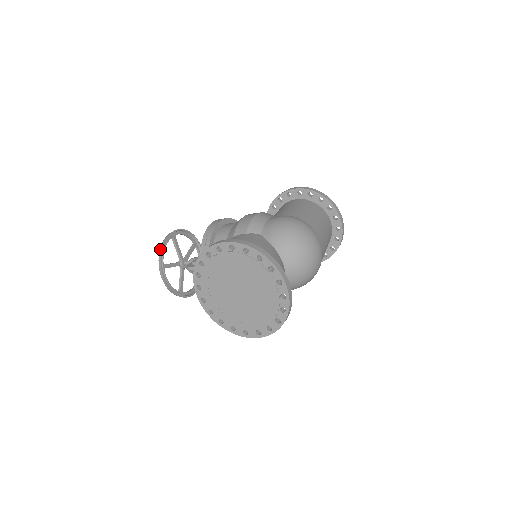
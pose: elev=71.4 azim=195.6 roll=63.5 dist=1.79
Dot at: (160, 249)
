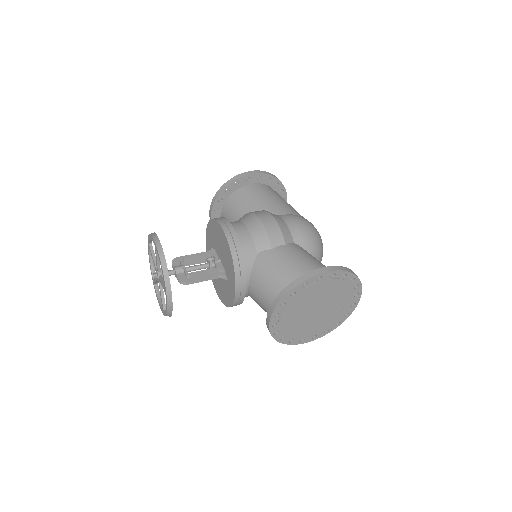
Dot at: (164, 271)
